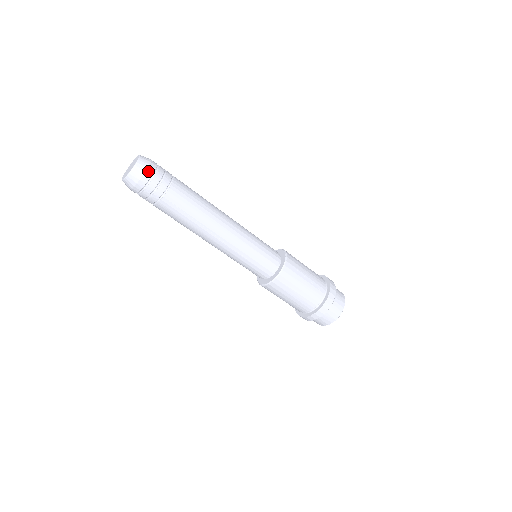
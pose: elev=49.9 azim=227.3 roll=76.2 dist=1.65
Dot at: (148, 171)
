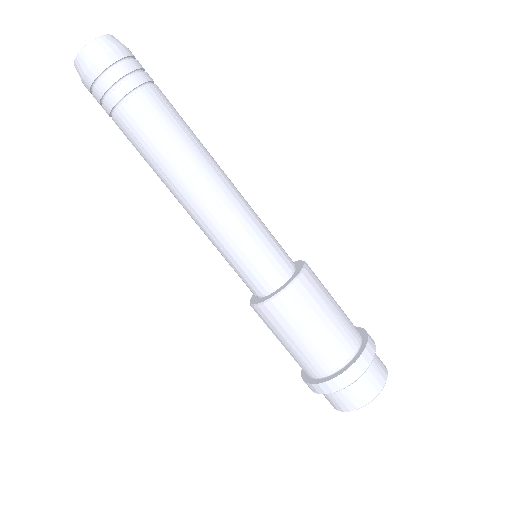
Dot at: occluded
